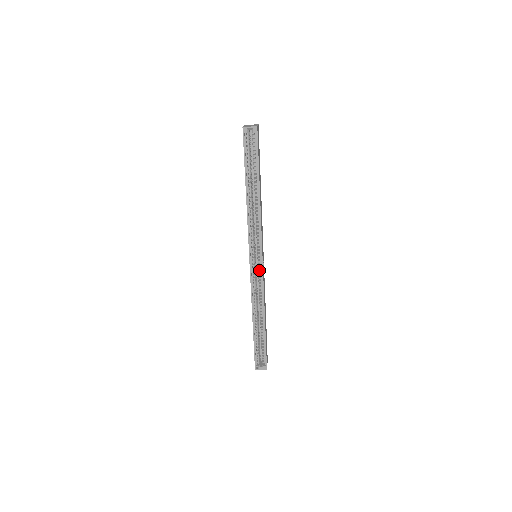
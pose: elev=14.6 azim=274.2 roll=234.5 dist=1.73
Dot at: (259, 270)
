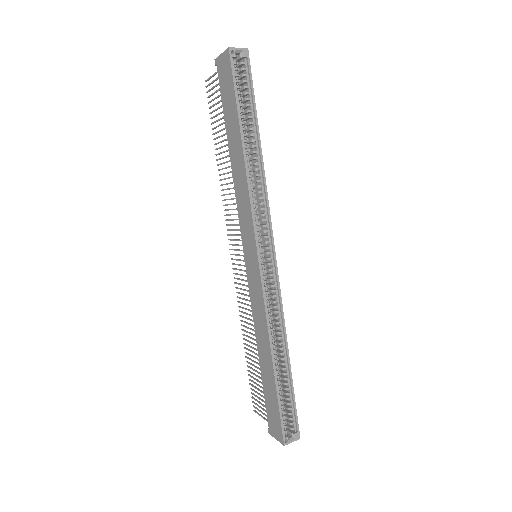
Dot at: (270, 273)
